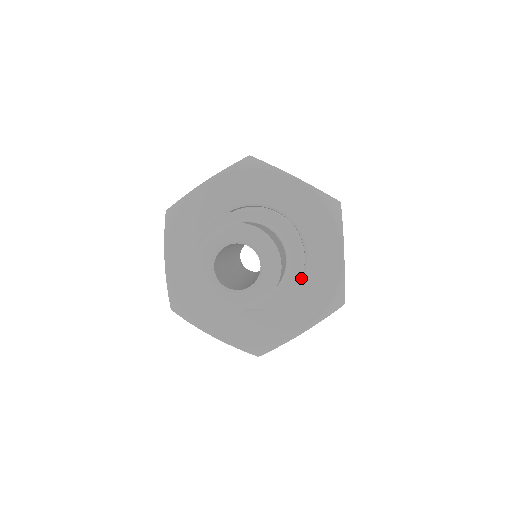
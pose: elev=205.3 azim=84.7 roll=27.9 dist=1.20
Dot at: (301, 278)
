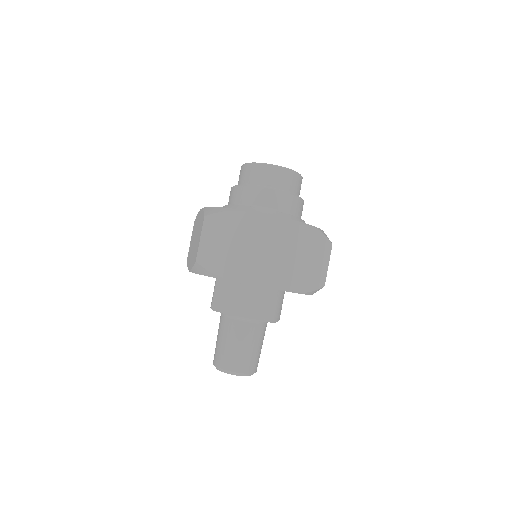
Dot at: (277, 321)
